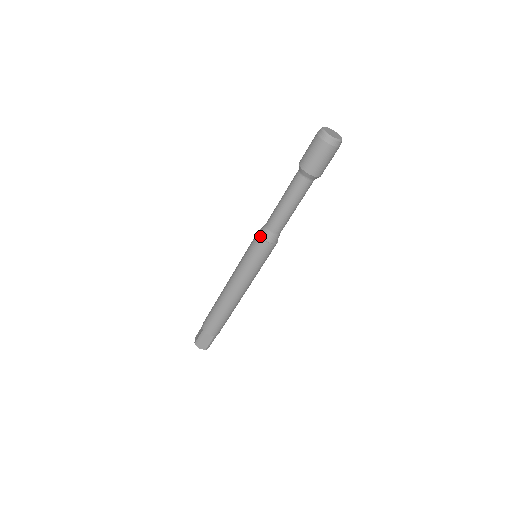
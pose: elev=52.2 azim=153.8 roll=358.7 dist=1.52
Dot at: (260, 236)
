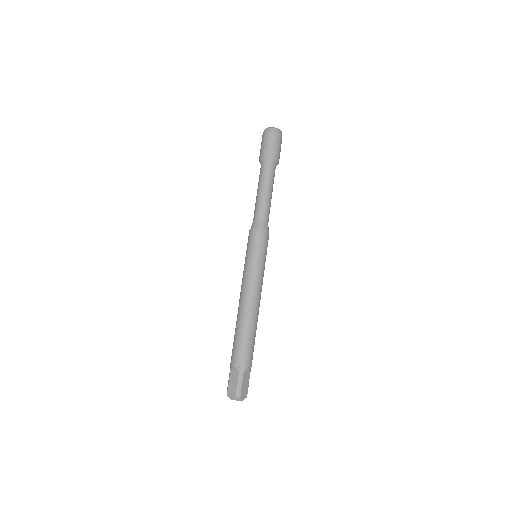
Dot at: occluded
